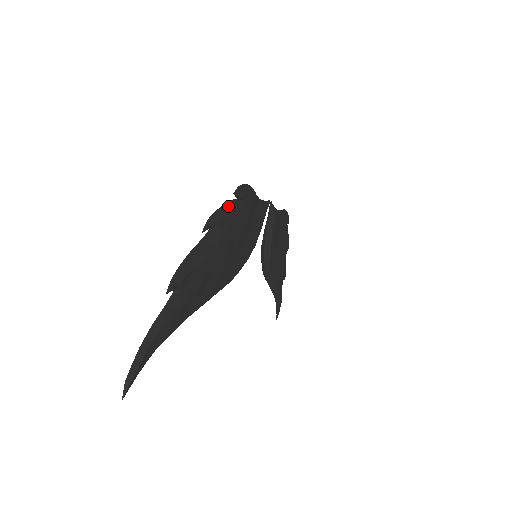
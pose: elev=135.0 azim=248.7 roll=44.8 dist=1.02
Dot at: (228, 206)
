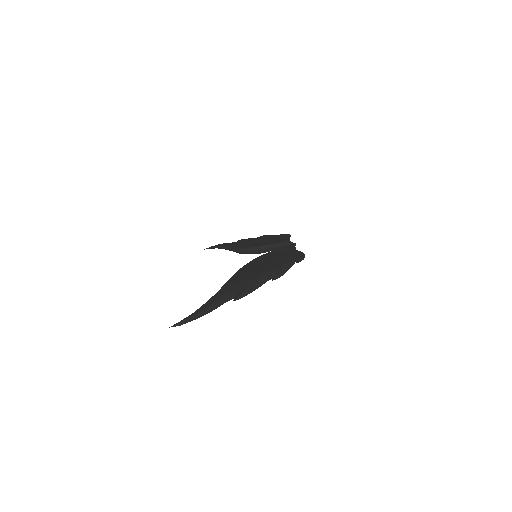
Dot at: (290, 267)
